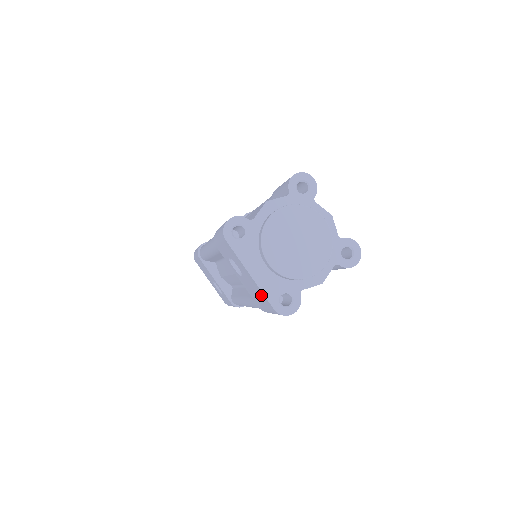
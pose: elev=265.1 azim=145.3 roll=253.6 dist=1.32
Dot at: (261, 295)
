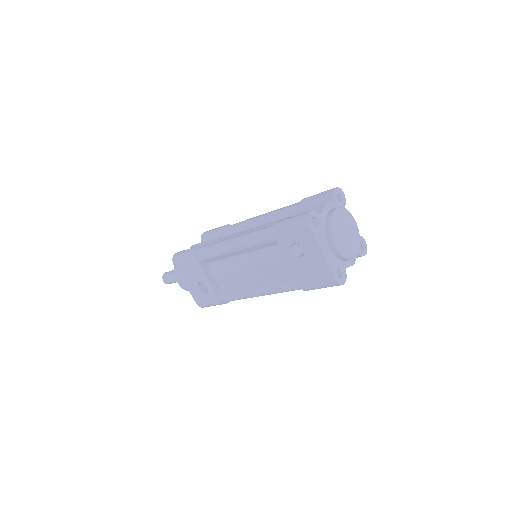
Dot at: (323, 270)
